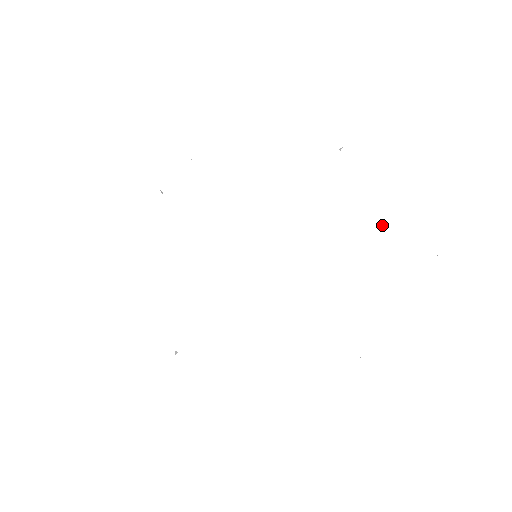
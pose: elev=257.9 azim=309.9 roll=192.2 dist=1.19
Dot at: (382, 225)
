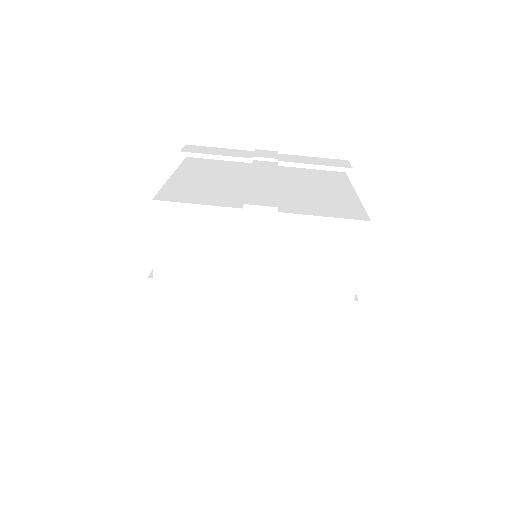
Dot at: (310, 238)
